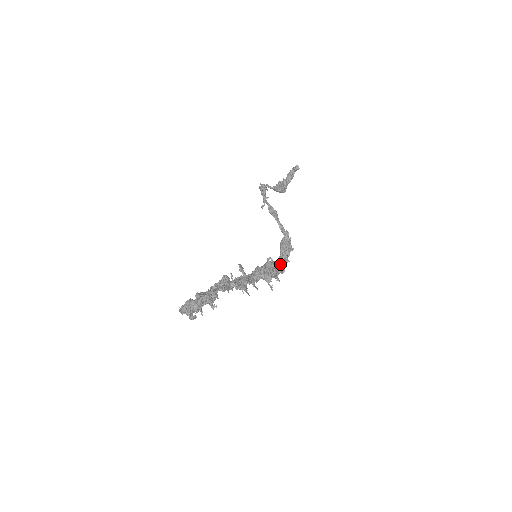
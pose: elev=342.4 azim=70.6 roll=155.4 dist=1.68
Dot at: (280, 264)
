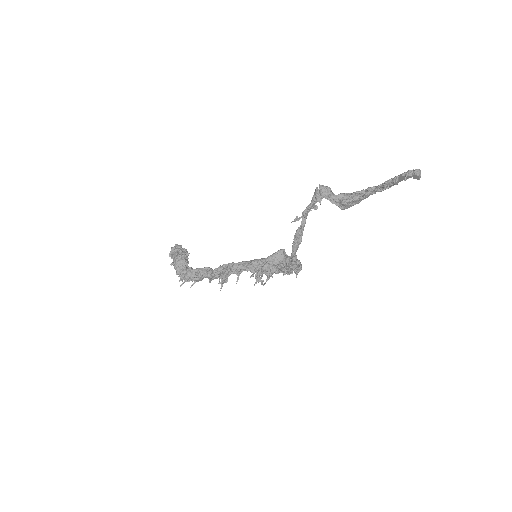
Dot at: occluded
